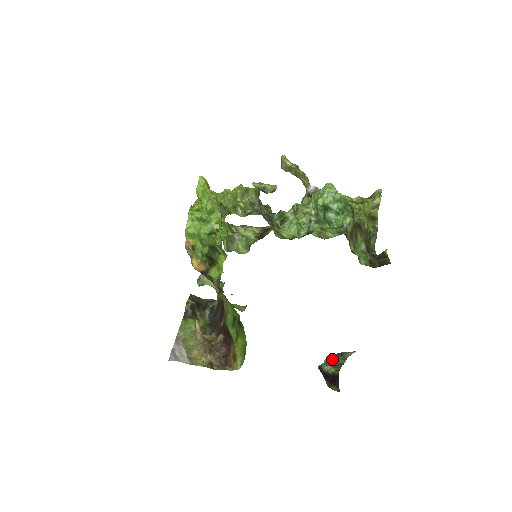
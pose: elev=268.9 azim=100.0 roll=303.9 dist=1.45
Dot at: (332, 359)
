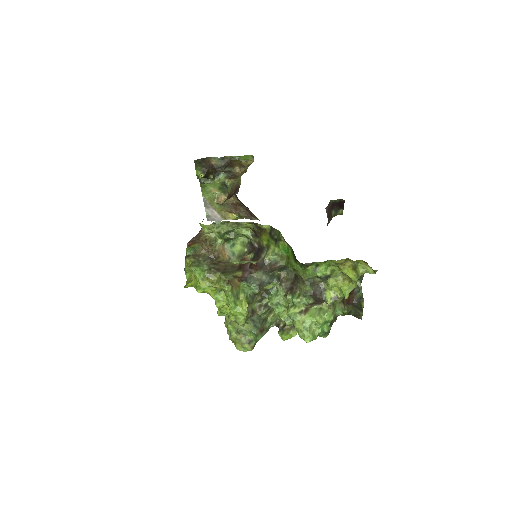
Dot at: occluded
